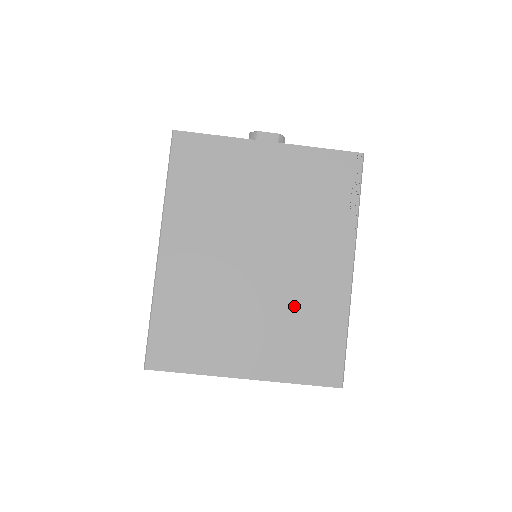
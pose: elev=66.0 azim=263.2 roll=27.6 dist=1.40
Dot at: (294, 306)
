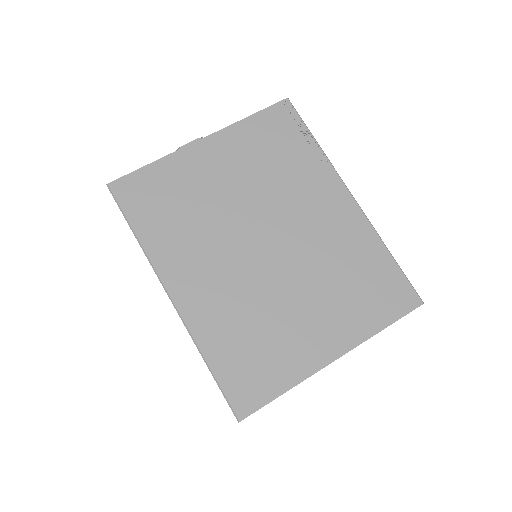
Dot at: (329, 263)
